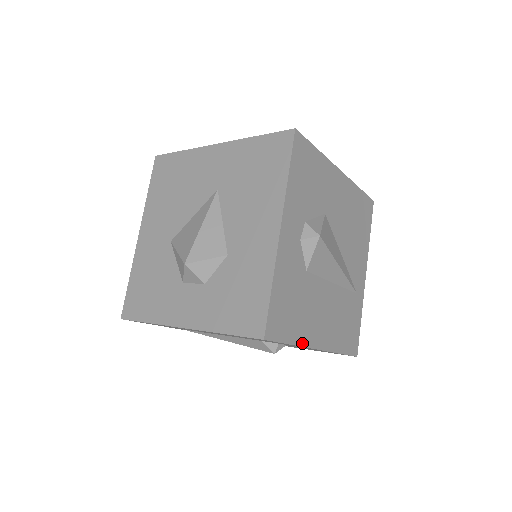
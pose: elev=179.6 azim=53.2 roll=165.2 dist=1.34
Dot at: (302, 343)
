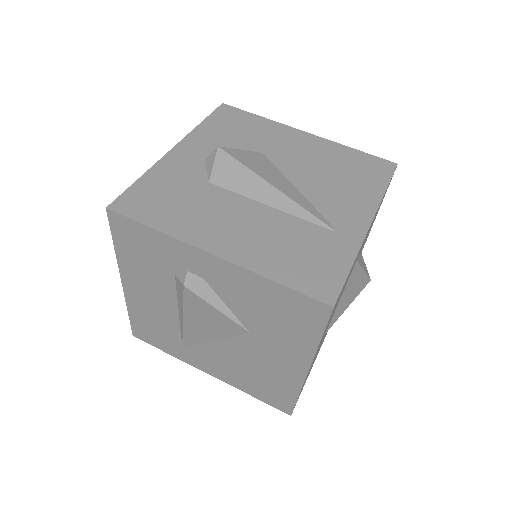
Dot at: (176, 235)
